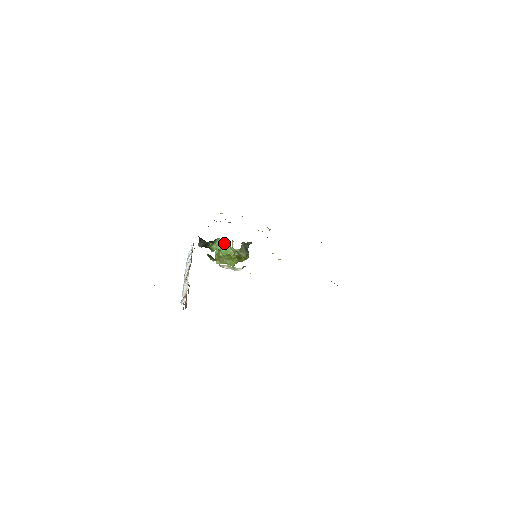
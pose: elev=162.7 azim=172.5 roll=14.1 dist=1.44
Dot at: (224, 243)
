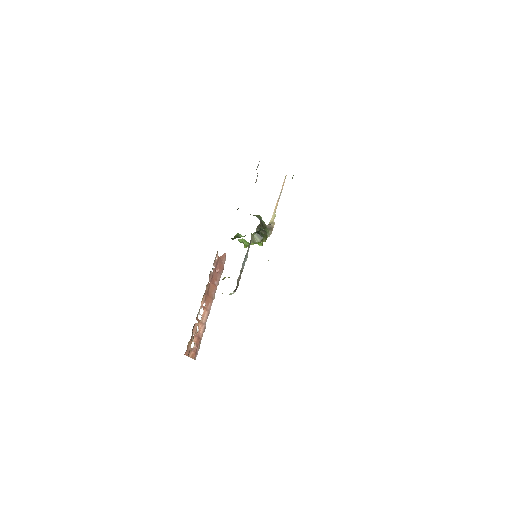
Dot at: (241, 239)
